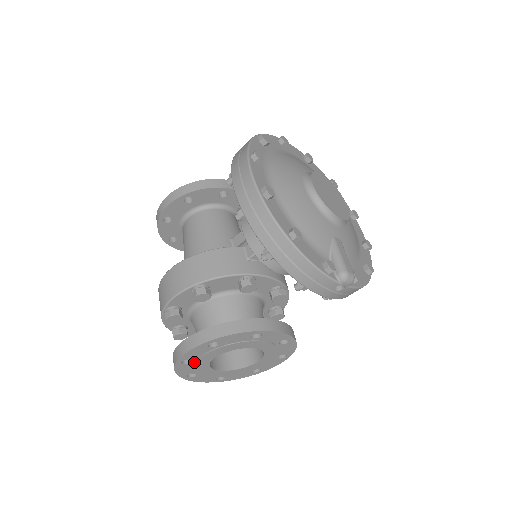
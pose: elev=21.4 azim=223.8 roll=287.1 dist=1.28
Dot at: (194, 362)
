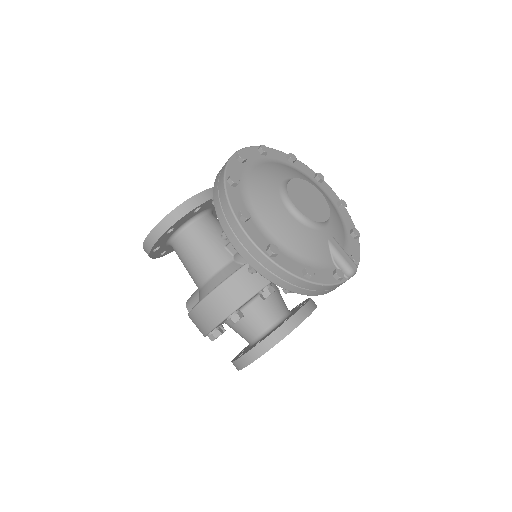
Dot at: occluded
